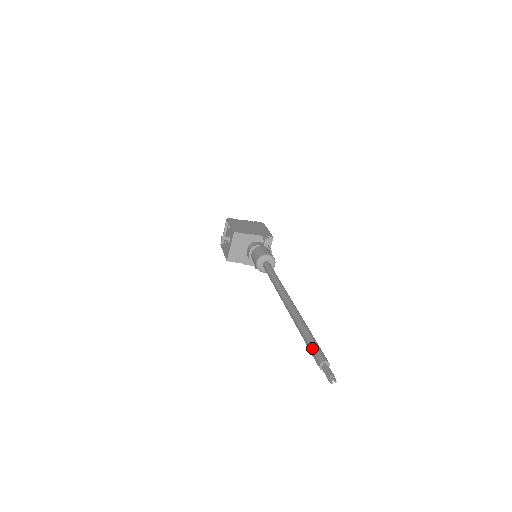
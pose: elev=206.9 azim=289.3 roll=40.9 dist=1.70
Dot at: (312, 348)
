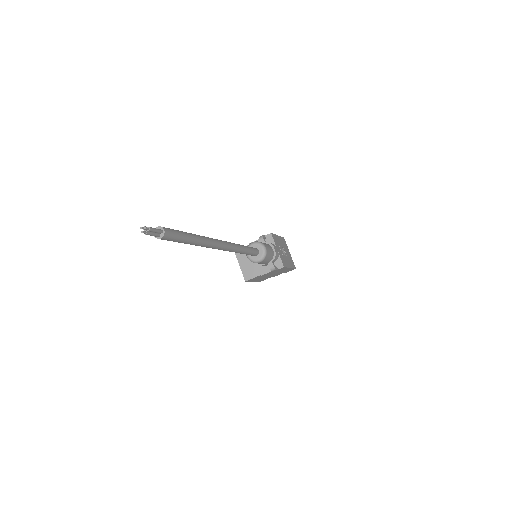
Dot at: occluded
